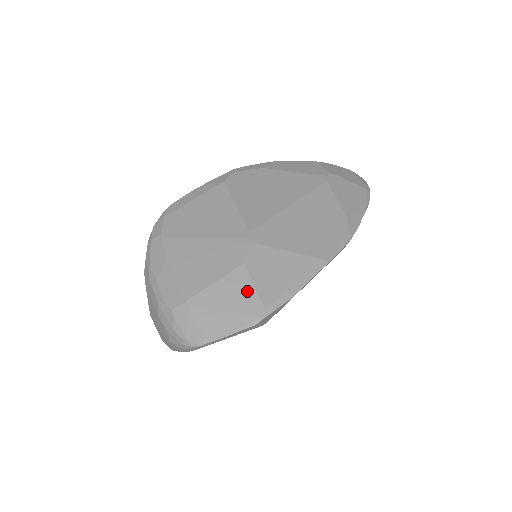
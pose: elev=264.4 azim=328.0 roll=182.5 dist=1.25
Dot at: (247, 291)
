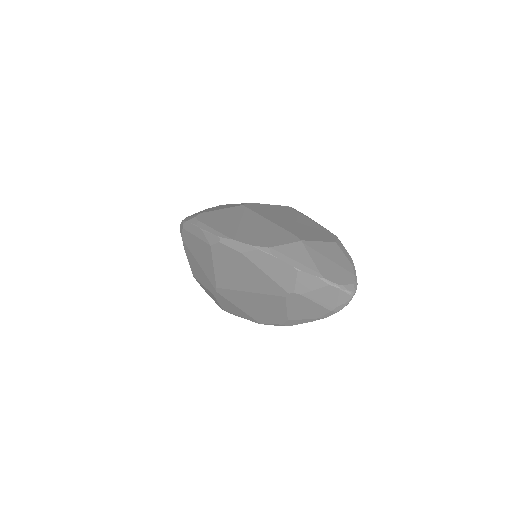
Dot at: (215, 300)
